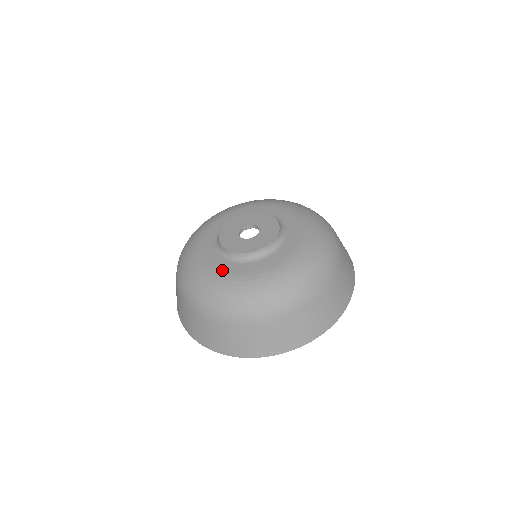
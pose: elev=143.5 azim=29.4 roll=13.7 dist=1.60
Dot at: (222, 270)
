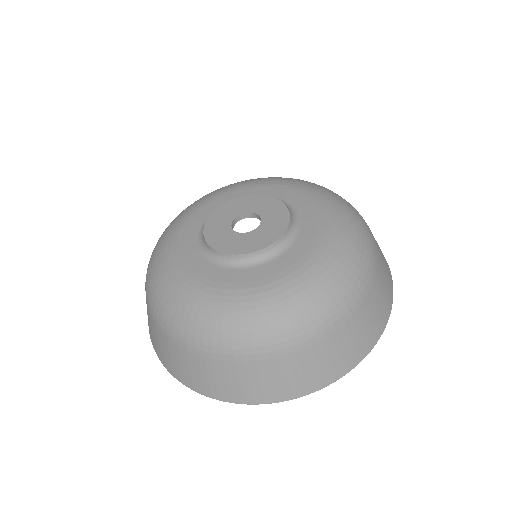
Dot at: (264, 279)
